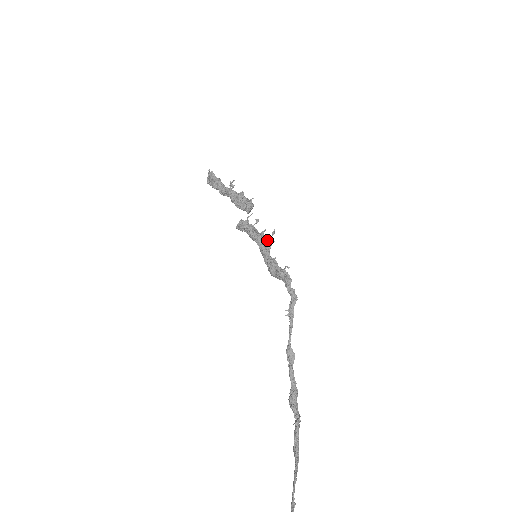
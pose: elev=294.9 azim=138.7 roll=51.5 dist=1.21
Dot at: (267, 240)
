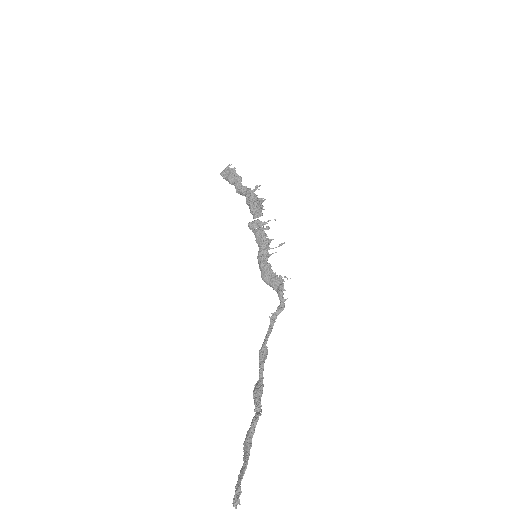
Dot at: (270, 248)
